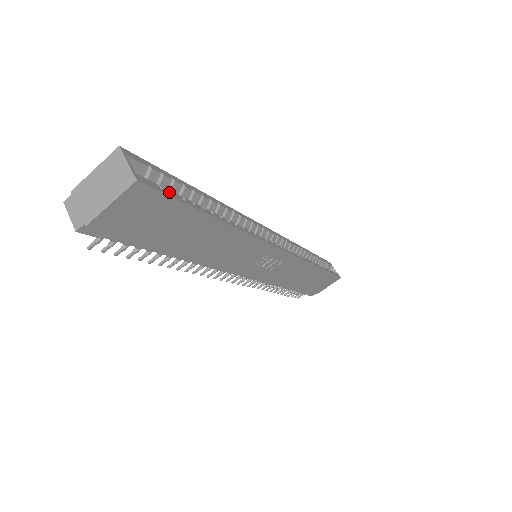
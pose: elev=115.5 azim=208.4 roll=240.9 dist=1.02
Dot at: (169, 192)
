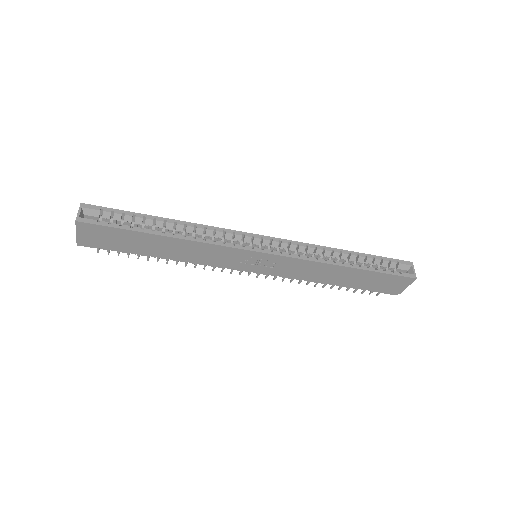
Dot at: (106, 223)
